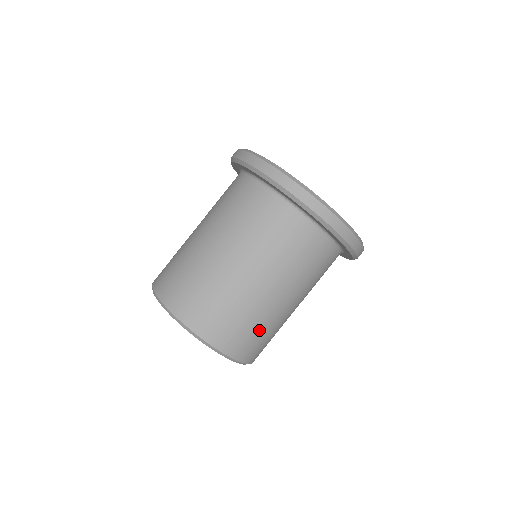
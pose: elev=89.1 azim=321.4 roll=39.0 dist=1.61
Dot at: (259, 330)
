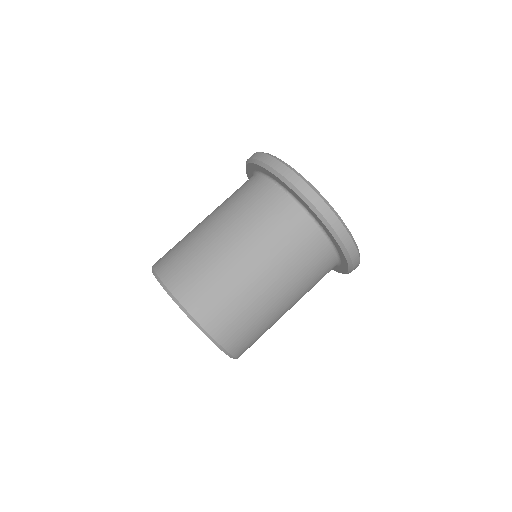
Dot at: (233, 303)
